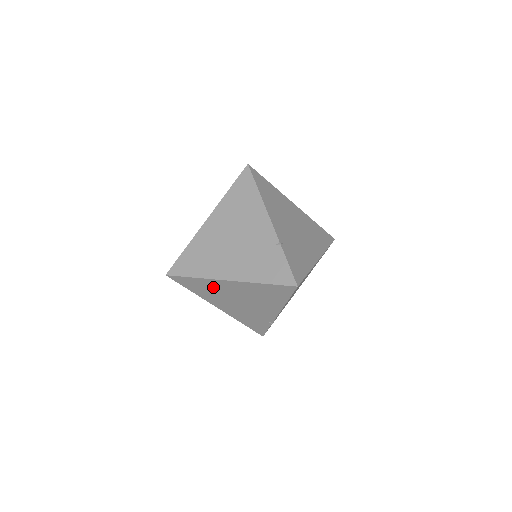
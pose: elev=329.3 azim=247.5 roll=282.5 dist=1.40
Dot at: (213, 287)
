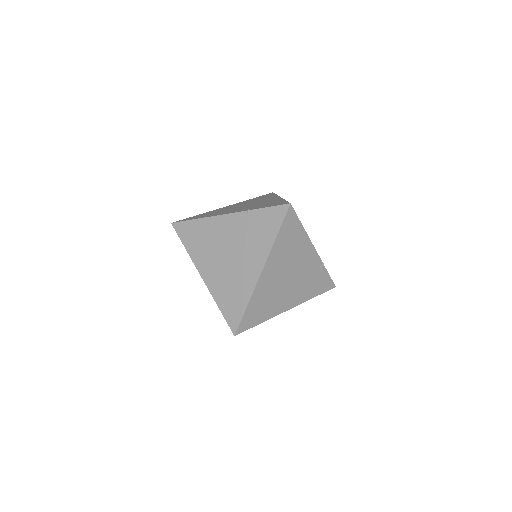
Dot at: occluded
